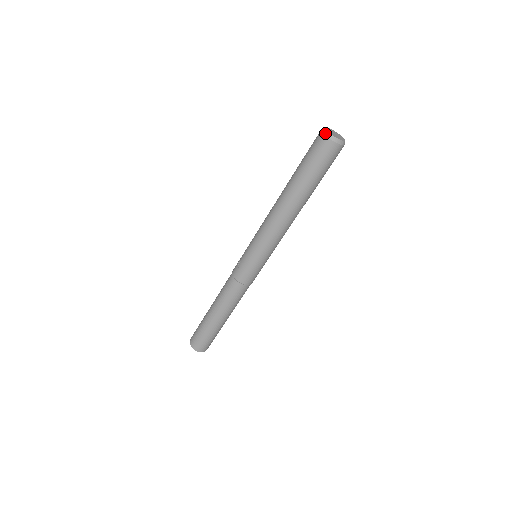
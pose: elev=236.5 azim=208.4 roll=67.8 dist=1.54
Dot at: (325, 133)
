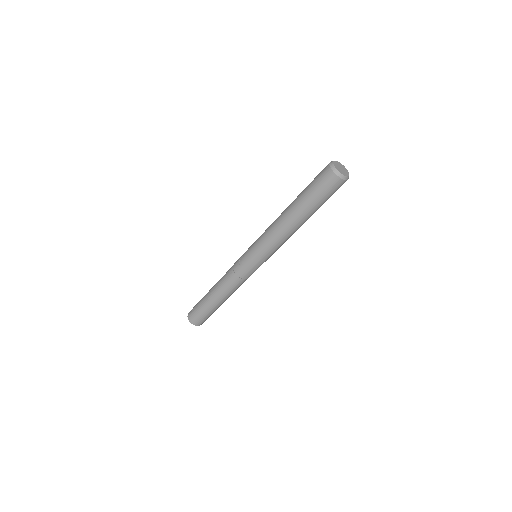
Dot at: (333, 169)
